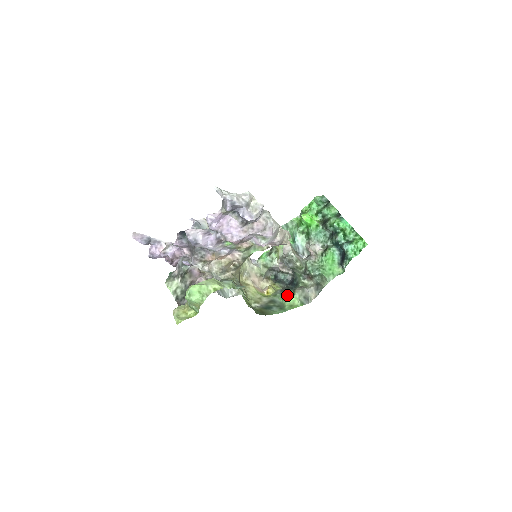
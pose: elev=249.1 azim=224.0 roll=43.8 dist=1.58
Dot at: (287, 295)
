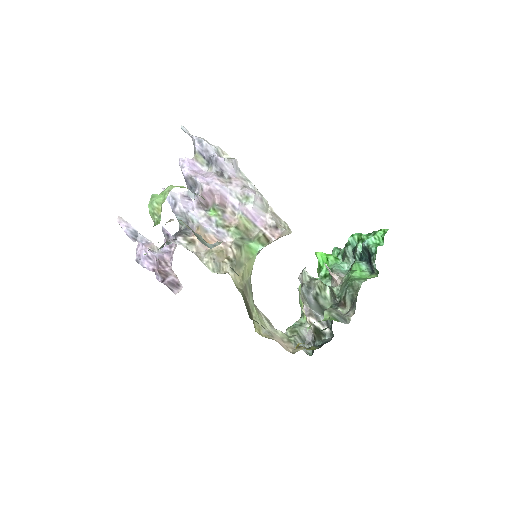
Dot at: occluded
